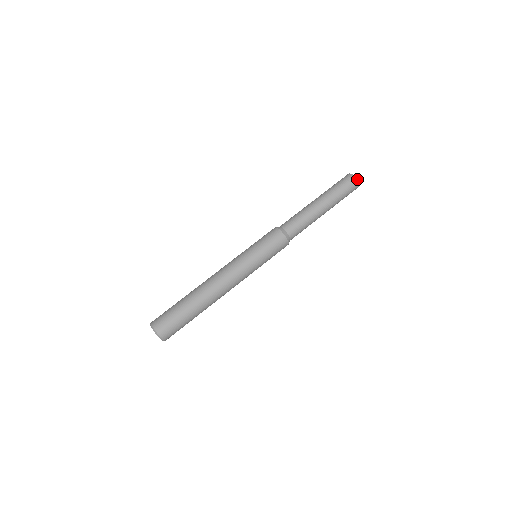
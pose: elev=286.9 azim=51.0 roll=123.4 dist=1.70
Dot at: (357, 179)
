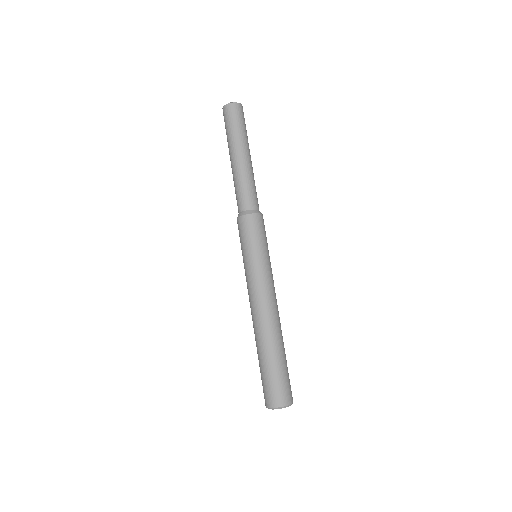
Dot at: (236, 103)
